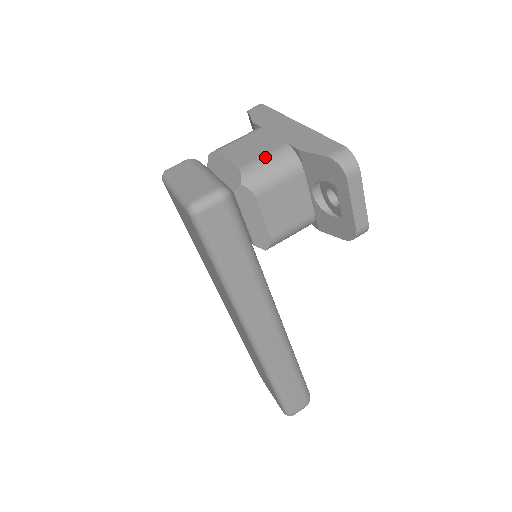
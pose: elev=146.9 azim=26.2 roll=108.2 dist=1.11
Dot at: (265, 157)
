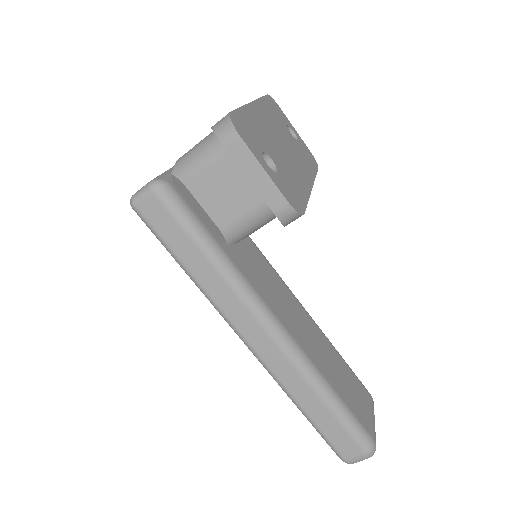
Dot at: (197, 144)
